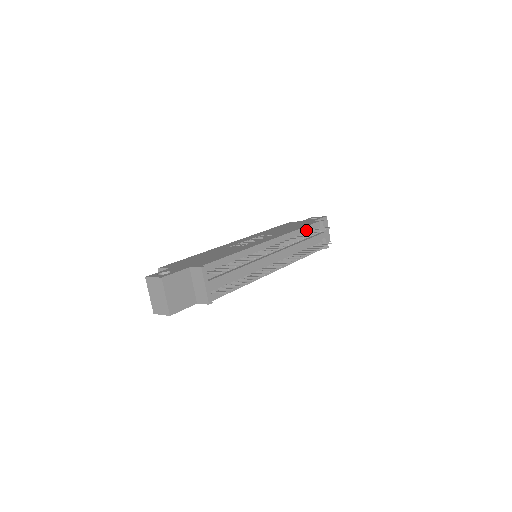
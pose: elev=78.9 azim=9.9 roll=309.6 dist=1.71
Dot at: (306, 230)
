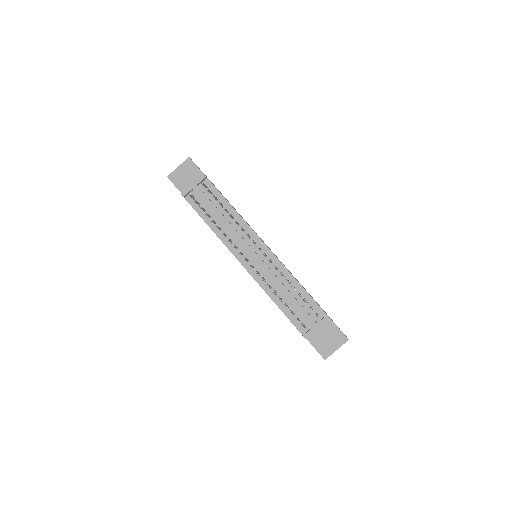
Dot at: (305, 295)
